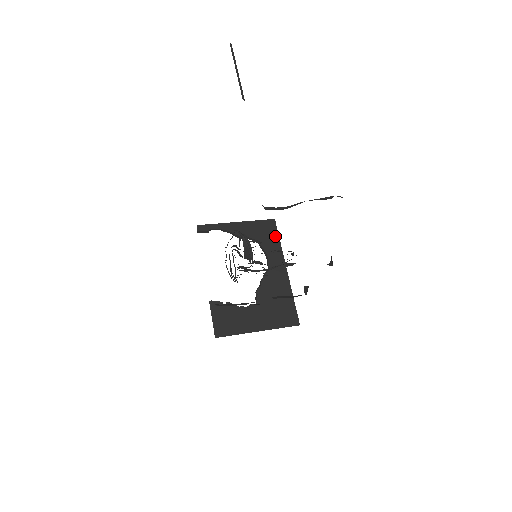
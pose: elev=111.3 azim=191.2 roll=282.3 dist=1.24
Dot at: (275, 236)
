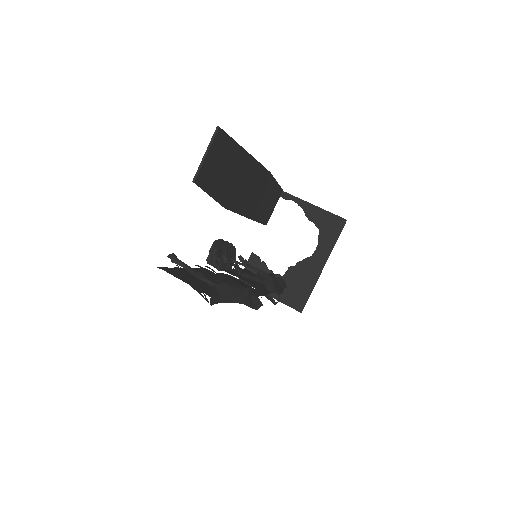
Dot at: (336, 234)
